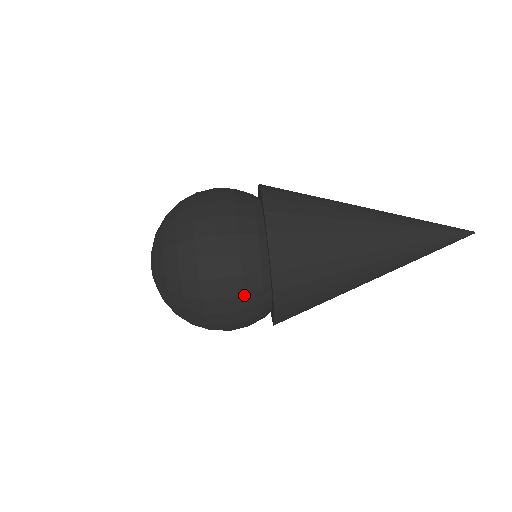
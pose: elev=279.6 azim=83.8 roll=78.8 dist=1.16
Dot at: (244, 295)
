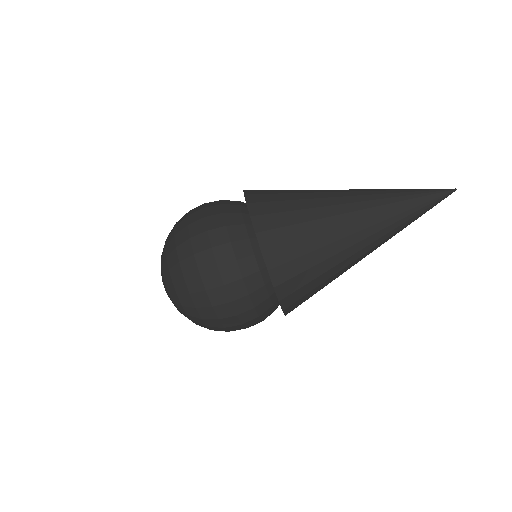
Dot at: (249, 295)
